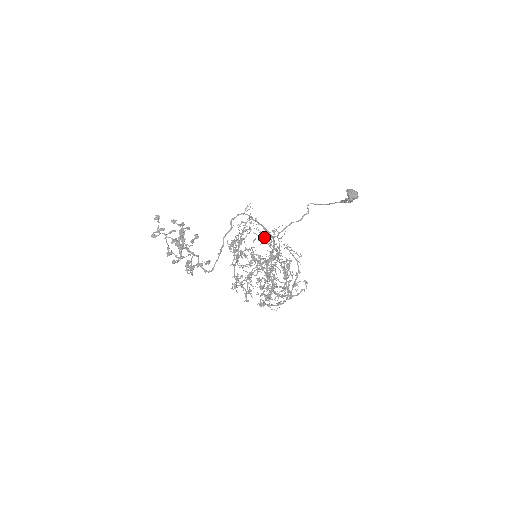
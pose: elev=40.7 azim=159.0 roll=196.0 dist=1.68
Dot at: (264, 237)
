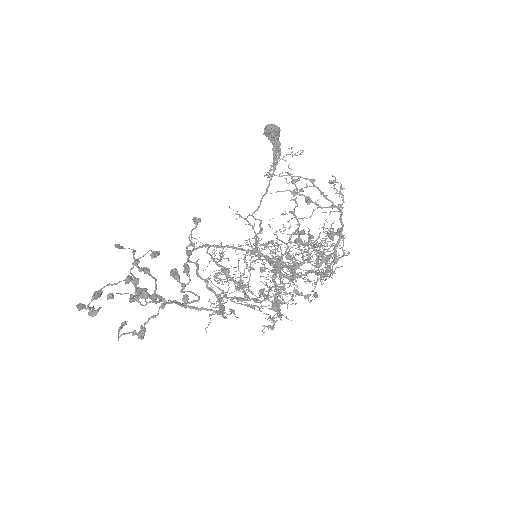
Dot at: (239, 215)
